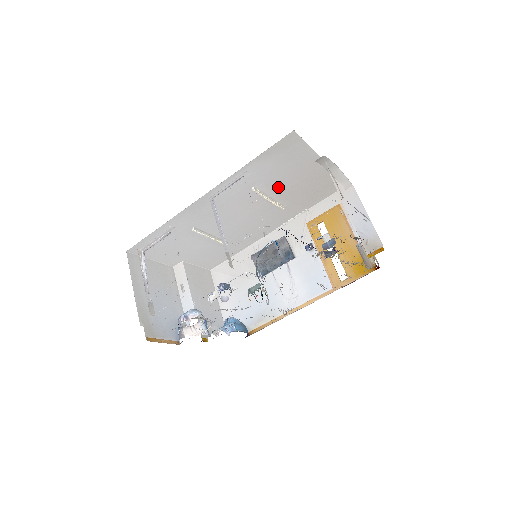
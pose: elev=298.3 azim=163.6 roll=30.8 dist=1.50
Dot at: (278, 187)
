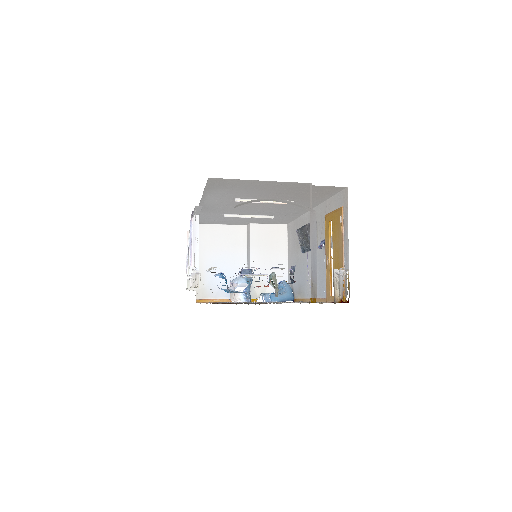
Dot at: (262, 195)
